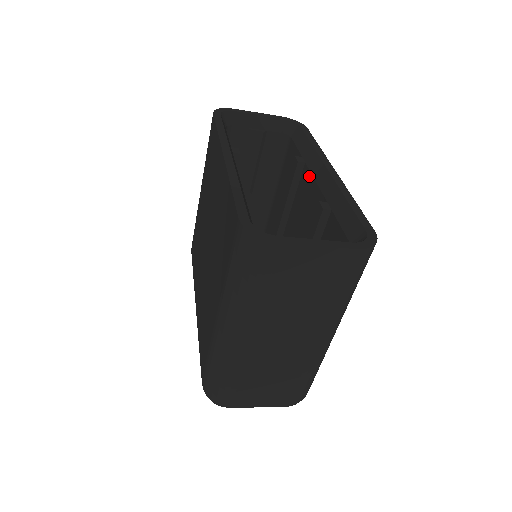
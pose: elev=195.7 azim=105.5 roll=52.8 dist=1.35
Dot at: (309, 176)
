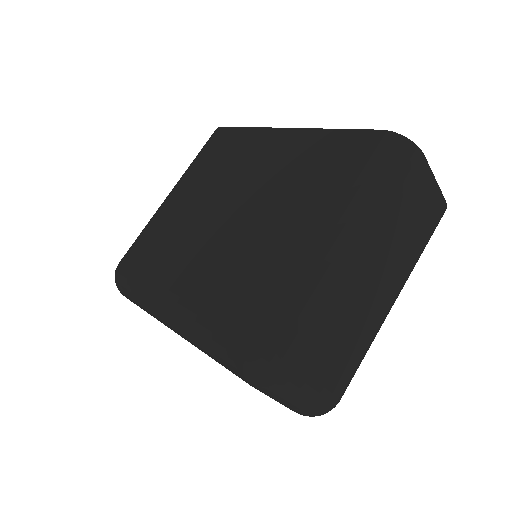
Dot at: occluded
